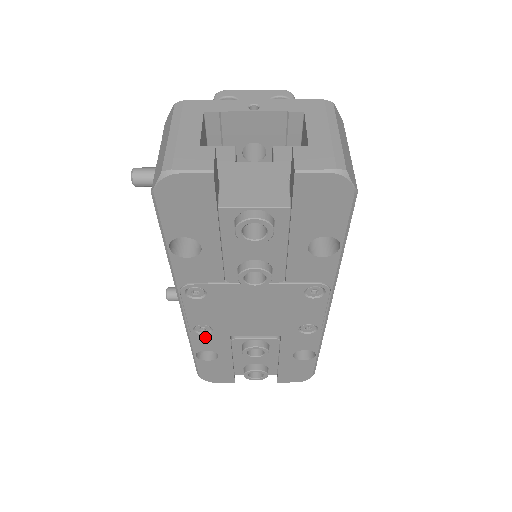
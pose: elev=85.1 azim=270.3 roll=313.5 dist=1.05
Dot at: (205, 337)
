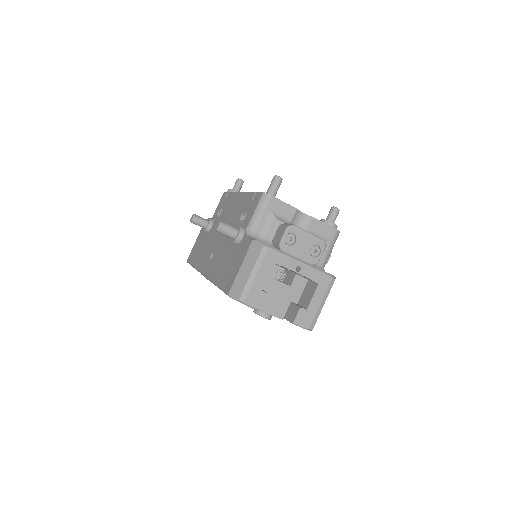
Dot at: occluded
